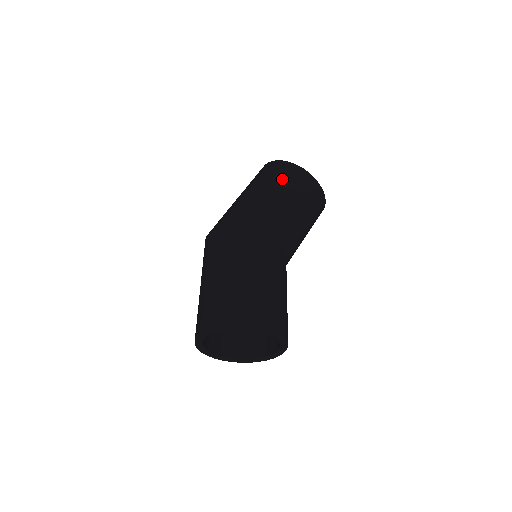
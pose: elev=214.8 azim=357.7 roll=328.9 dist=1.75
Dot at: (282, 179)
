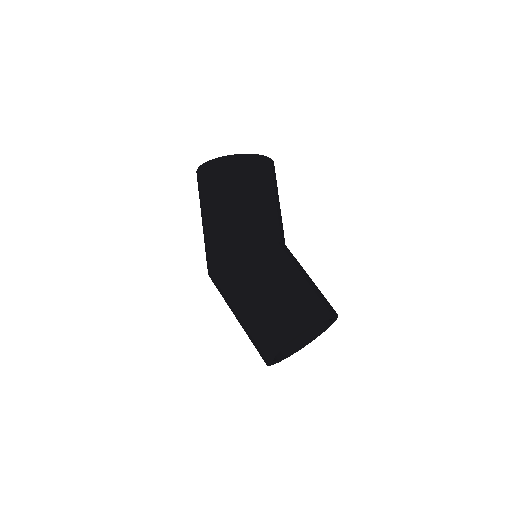
Dot at: (217, 184)
